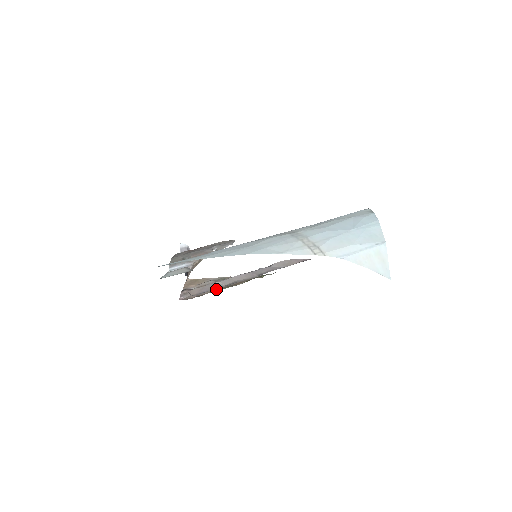
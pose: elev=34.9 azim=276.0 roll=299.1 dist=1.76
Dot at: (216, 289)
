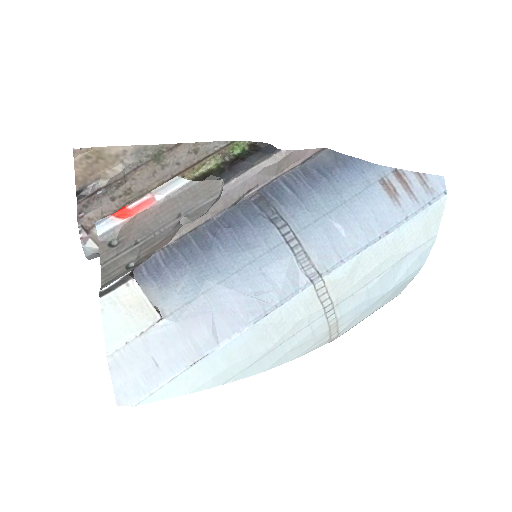
Dot at: (146, 189)
